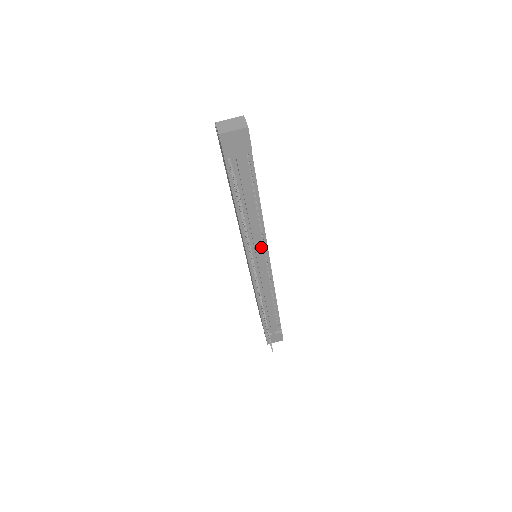
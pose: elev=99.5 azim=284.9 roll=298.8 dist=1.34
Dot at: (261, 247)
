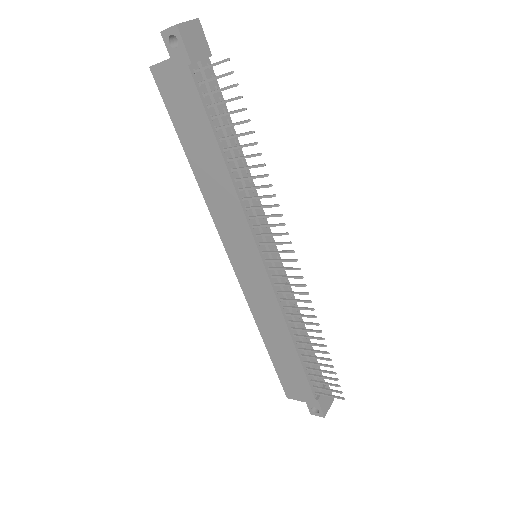
Dot at: (261, 221)
